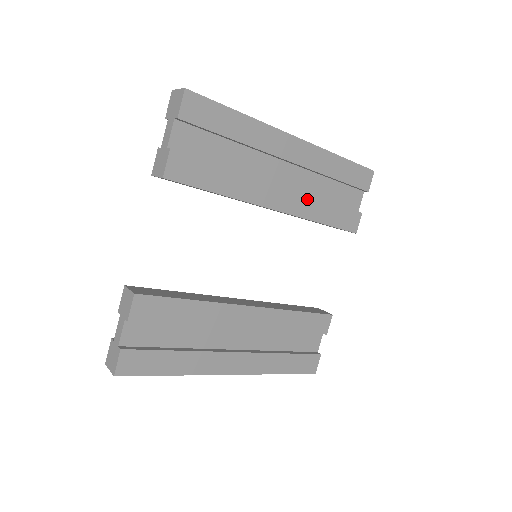
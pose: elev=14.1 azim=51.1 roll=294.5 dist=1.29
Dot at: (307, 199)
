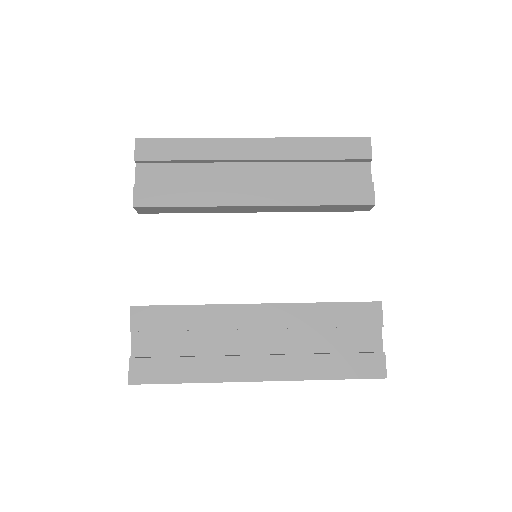
Dot at: (290, 187)
